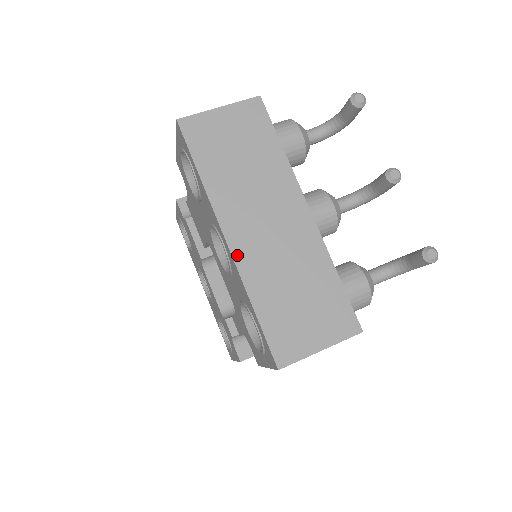
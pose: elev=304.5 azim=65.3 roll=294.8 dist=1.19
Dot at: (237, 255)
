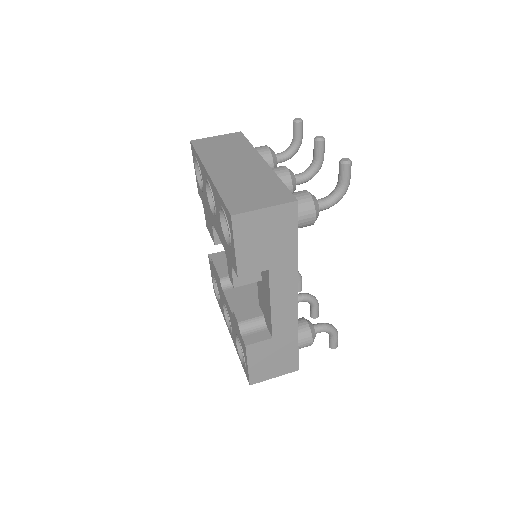
Dot at: (213, 177)
